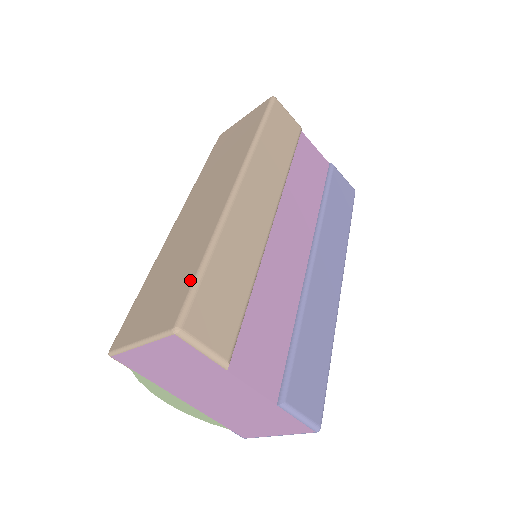
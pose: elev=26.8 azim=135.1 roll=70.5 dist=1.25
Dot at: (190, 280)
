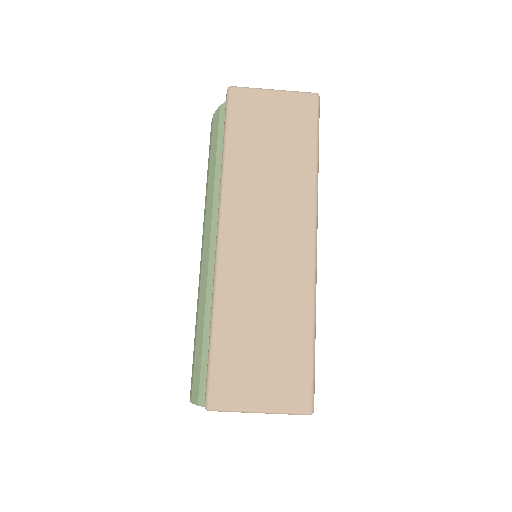
Dot at: (307, 361)
